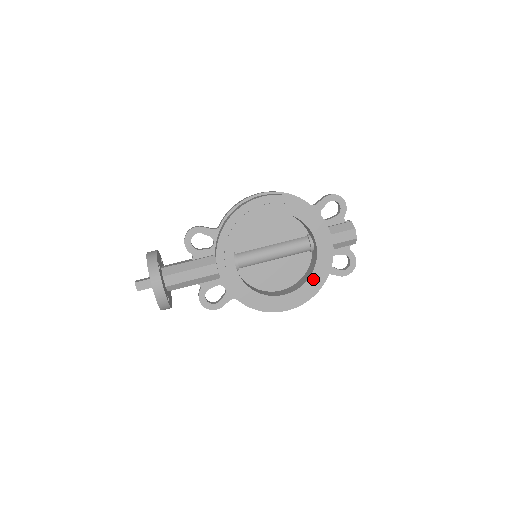
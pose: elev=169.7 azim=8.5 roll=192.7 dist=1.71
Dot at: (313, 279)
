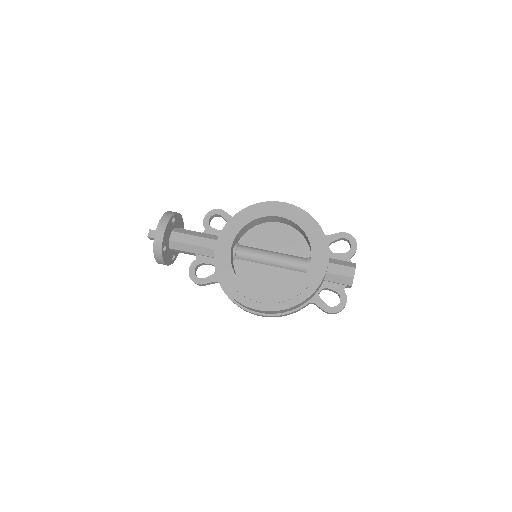
Dot at: (294, 291)
